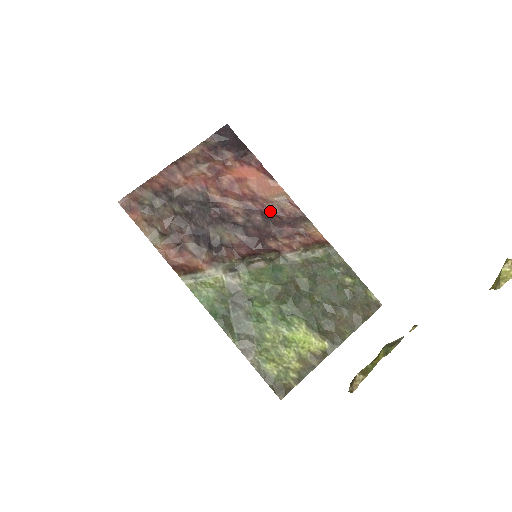
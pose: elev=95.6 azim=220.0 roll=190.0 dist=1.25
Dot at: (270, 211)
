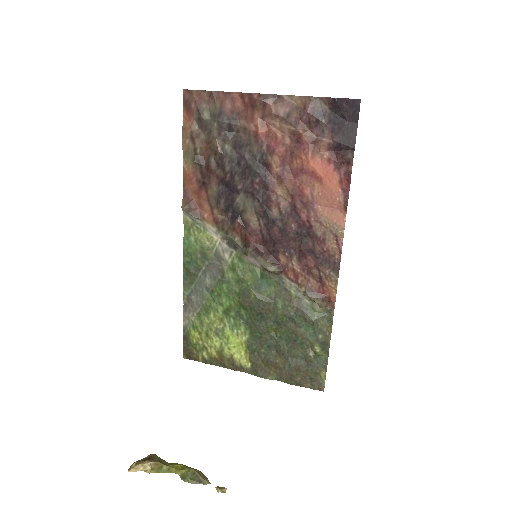
Dot at: (311, 230)
